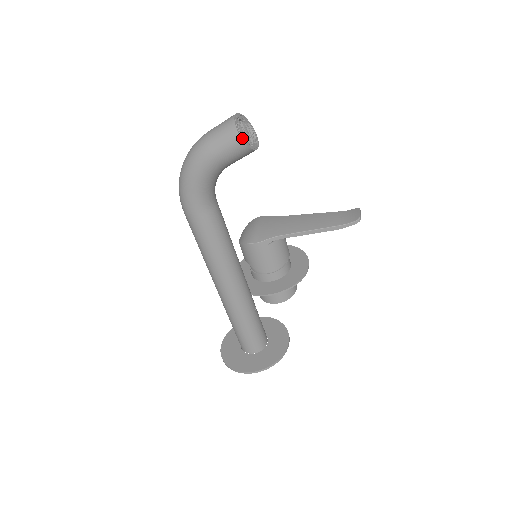
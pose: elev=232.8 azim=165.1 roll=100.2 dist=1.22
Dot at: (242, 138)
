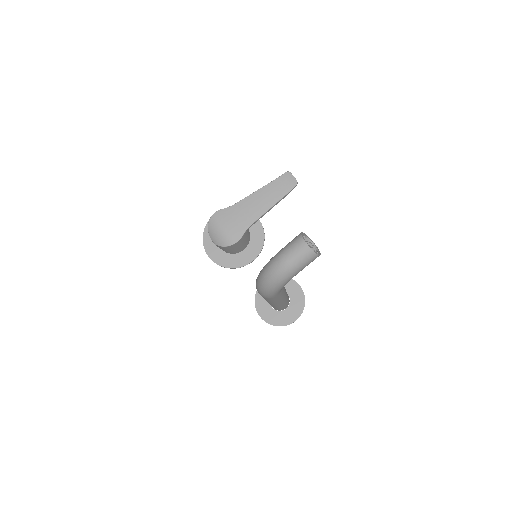
Dot at: (319, 254)
